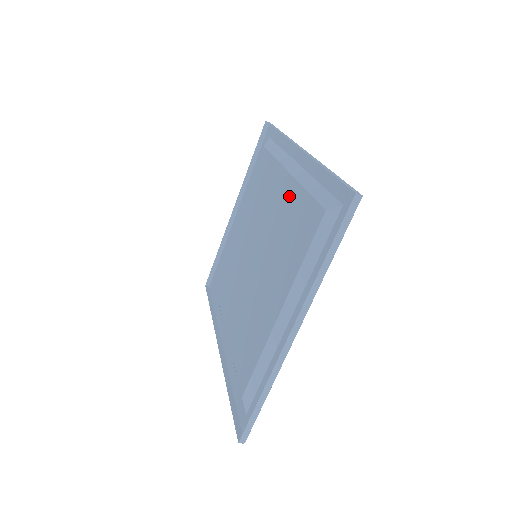
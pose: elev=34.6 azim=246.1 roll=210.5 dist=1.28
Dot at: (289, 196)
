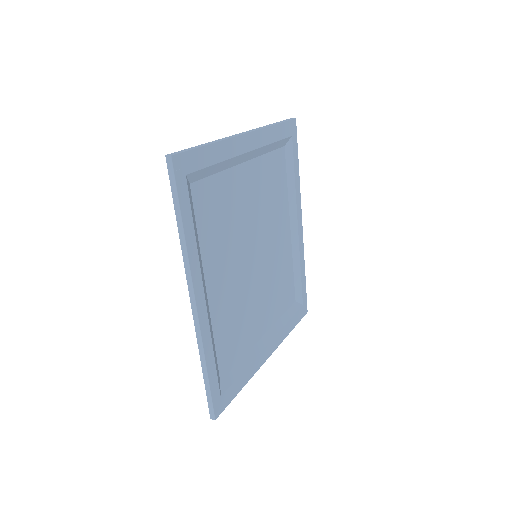
Dot at: (219, 309)
